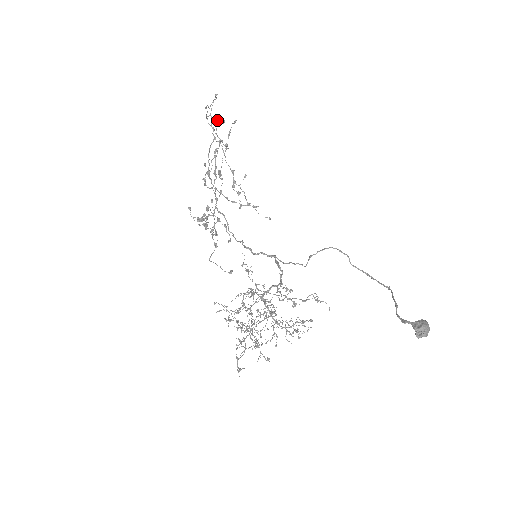
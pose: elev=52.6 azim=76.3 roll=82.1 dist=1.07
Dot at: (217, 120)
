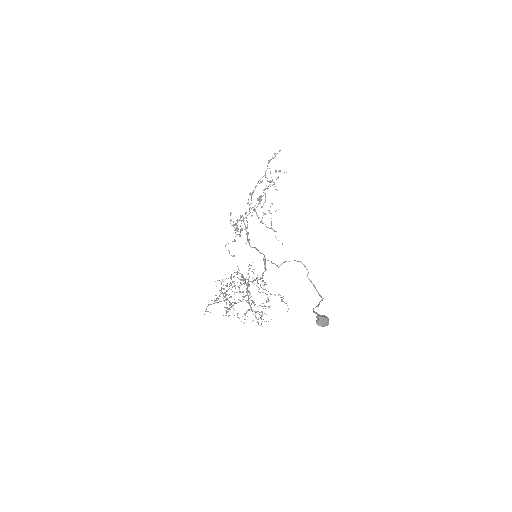
Dot at: occluded
